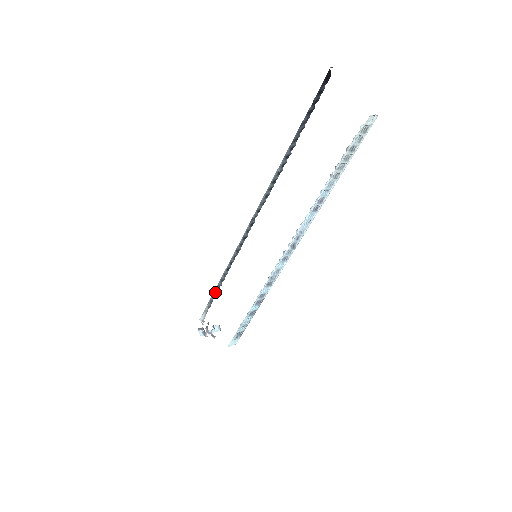
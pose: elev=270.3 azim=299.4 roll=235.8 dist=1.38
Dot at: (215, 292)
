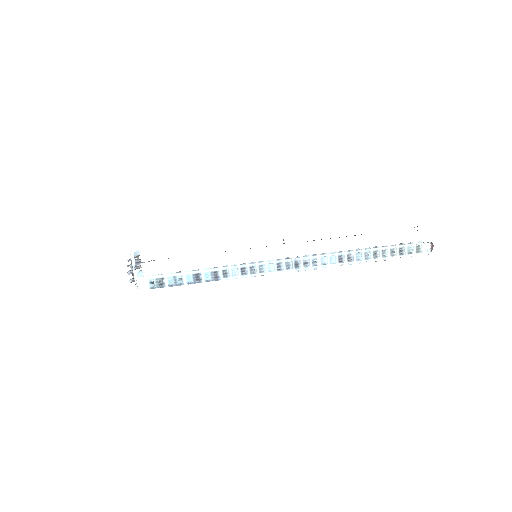
Dot at: occluded
